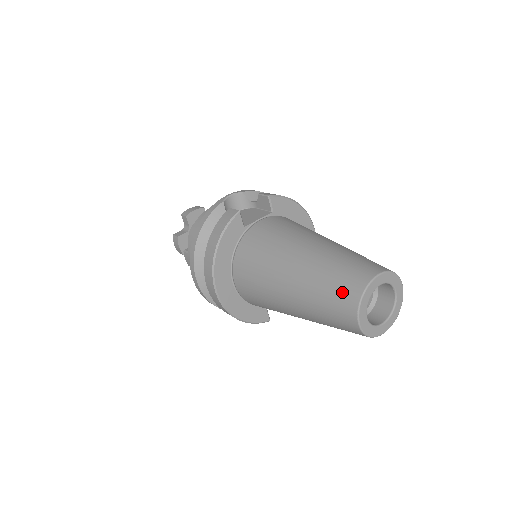
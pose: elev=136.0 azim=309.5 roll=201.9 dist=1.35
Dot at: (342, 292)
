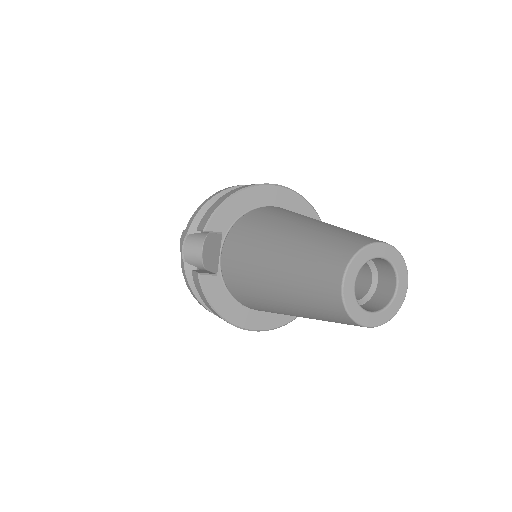
Dot at: (331, 314)
